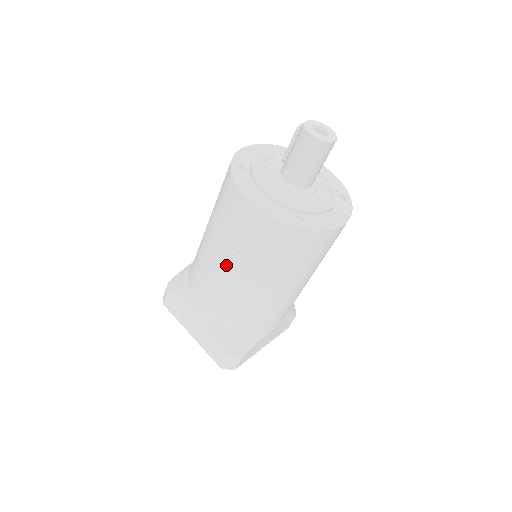
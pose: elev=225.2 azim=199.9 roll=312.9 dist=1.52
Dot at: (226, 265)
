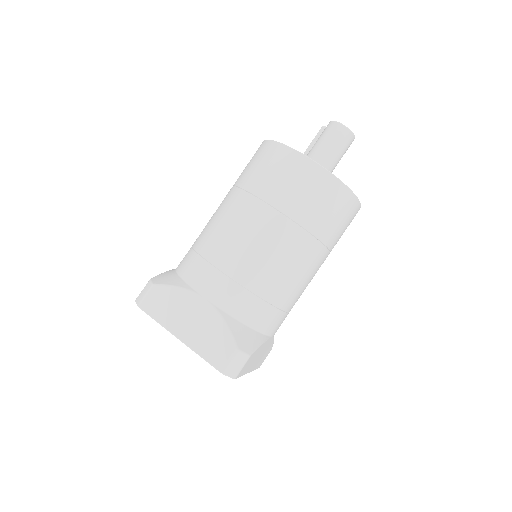
Dot at: (259, 228)
